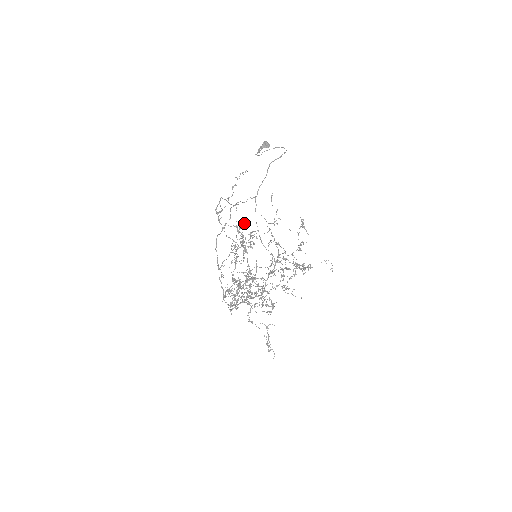
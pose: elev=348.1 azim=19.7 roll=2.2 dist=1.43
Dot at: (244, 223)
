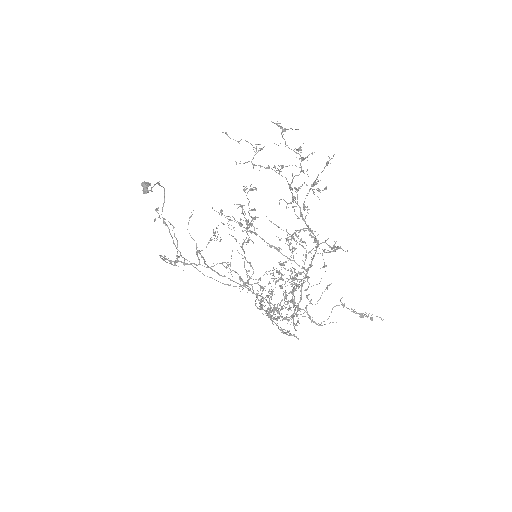
Dot at: (221, 210)
